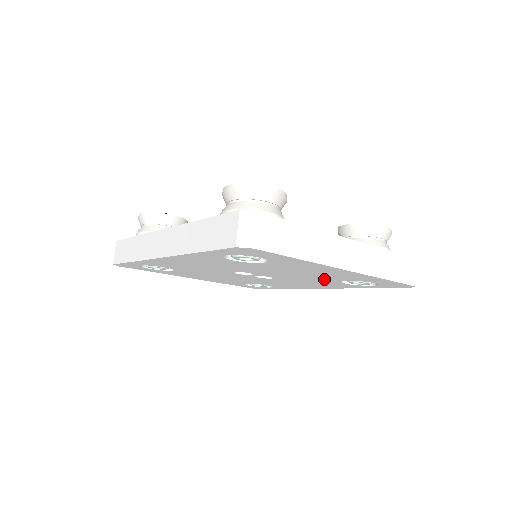
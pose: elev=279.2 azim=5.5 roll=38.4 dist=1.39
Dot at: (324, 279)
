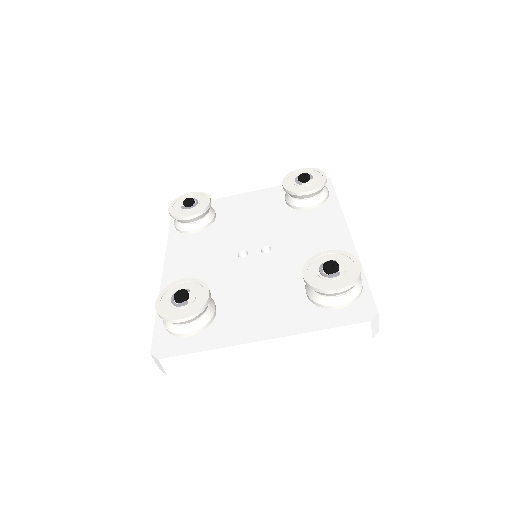
Dot at: occluded
